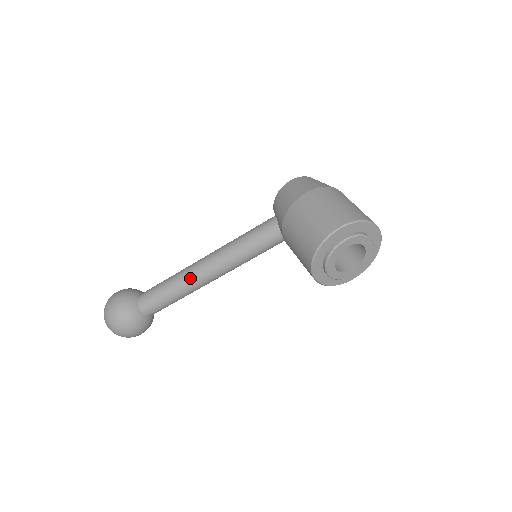
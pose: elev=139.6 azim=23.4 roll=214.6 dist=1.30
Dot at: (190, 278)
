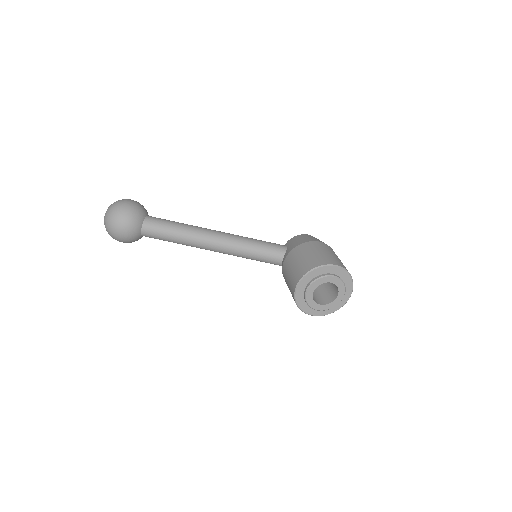
Dot at: (200, 233)
